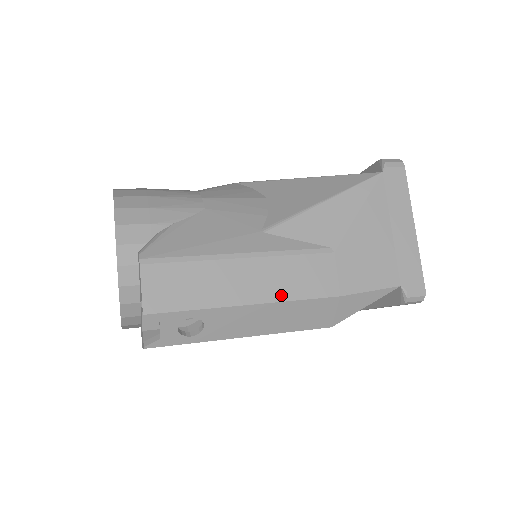
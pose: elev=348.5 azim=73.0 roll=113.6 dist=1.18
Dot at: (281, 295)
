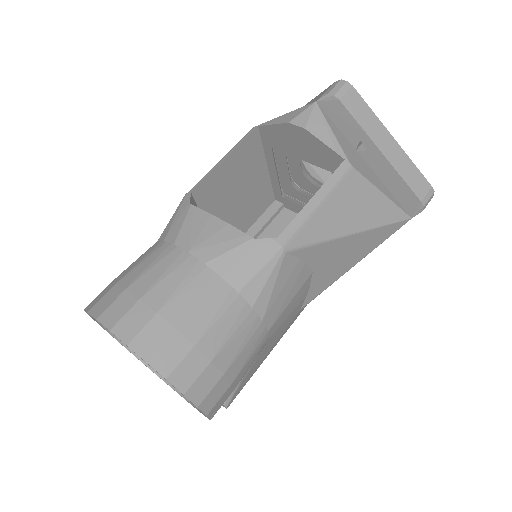
Dot at: occluded
